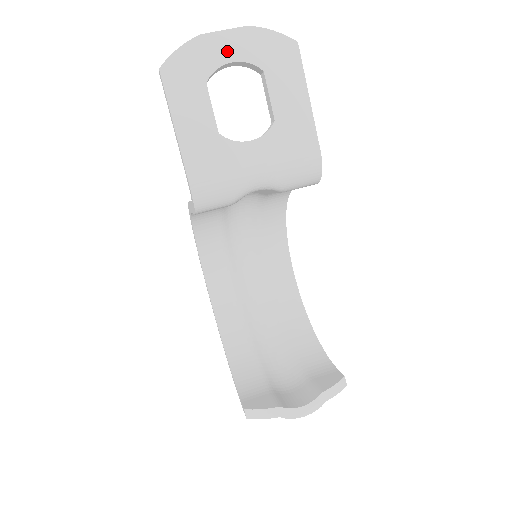
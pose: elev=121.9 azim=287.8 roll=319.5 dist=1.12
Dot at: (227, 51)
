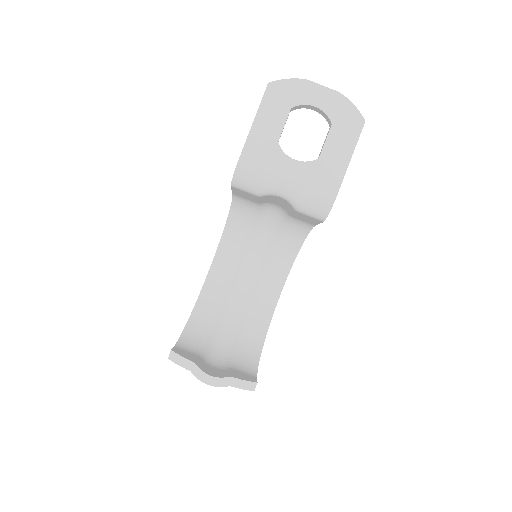
Dot at: (317, 98)
